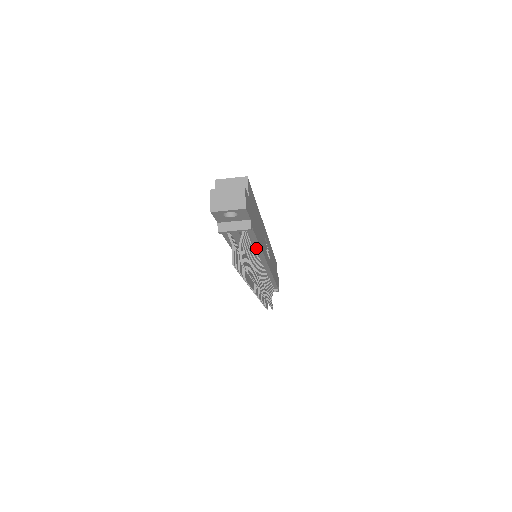
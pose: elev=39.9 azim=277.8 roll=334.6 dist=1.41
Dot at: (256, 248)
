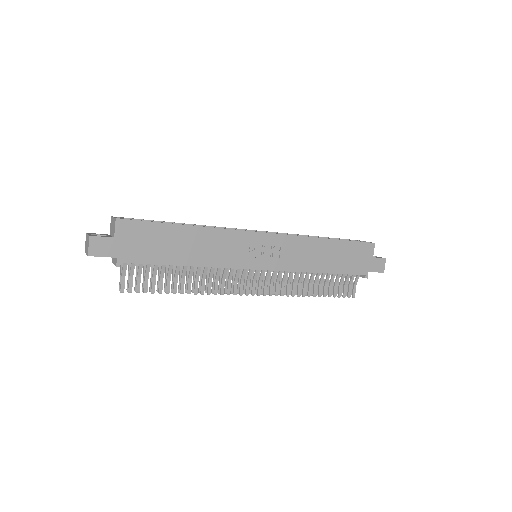
Dot at: (189, 265)
